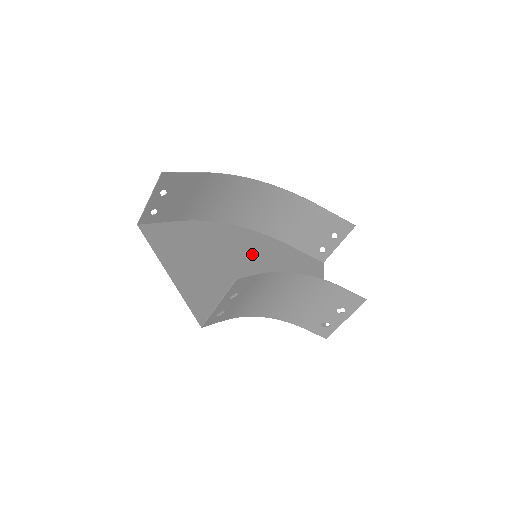
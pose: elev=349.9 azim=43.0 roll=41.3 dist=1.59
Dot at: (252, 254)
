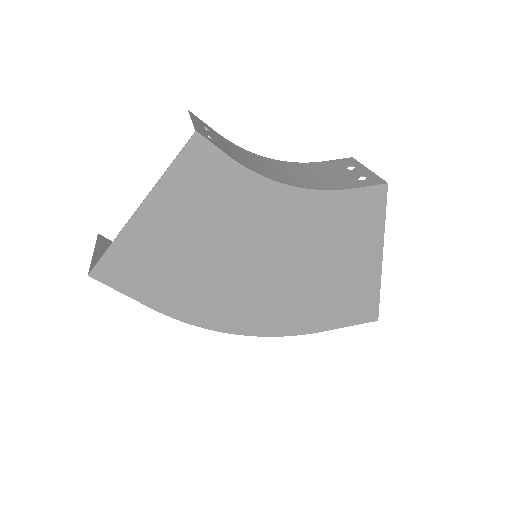
Dot at: (265, 291)
